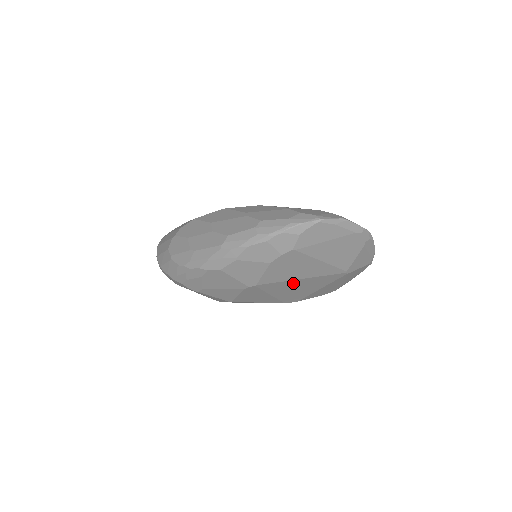
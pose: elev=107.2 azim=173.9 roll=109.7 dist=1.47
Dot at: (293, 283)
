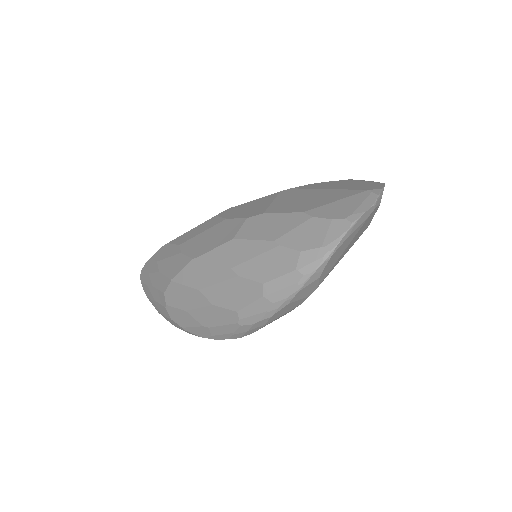
Dot at: occluded
